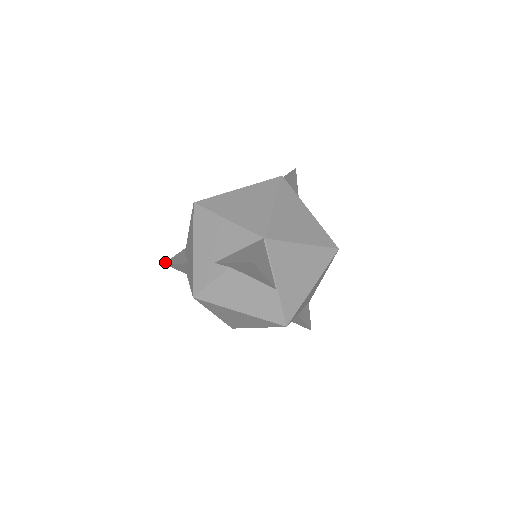
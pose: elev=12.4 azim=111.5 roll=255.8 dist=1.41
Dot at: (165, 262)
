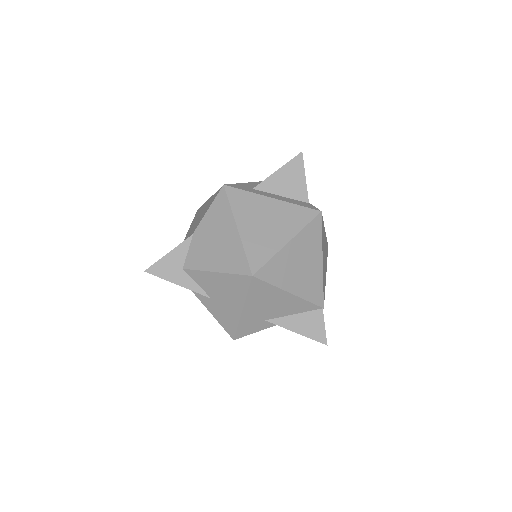
Dot at: (146, 270)
